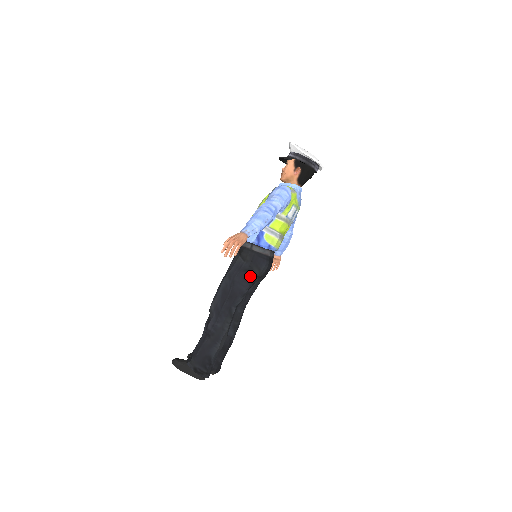
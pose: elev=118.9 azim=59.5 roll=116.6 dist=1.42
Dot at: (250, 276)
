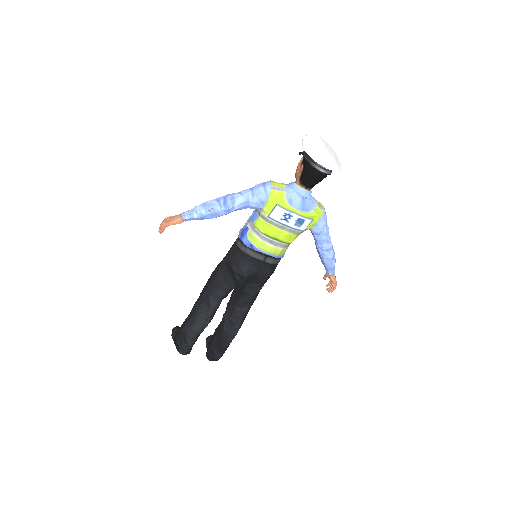
Dot at: (229, 271)
